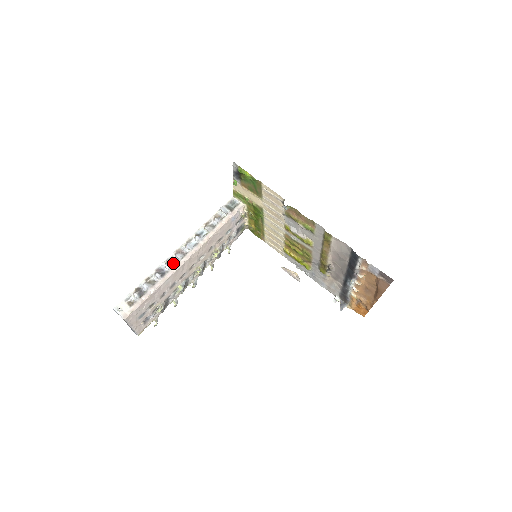
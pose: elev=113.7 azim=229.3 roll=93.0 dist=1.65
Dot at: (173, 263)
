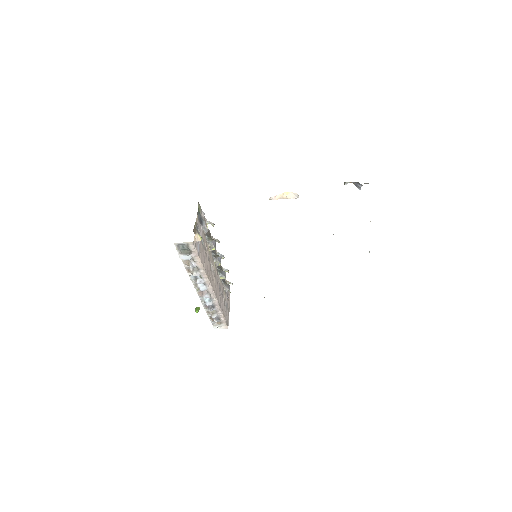
Dot at: (208, 299)
